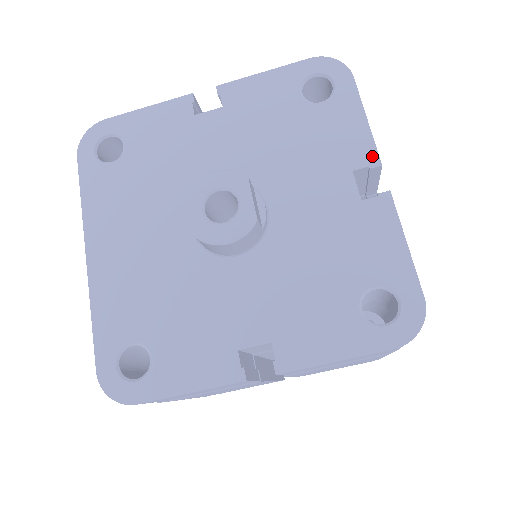
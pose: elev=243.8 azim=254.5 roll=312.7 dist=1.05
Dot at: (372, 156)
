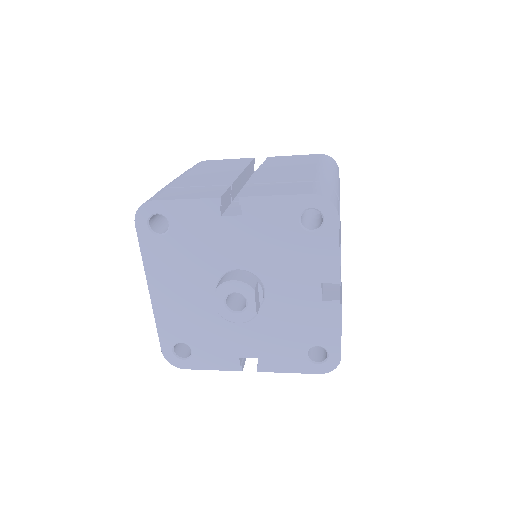
Dot at: (336, 277)
